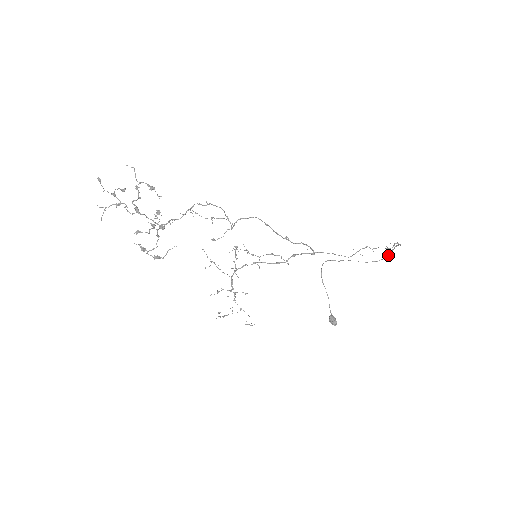
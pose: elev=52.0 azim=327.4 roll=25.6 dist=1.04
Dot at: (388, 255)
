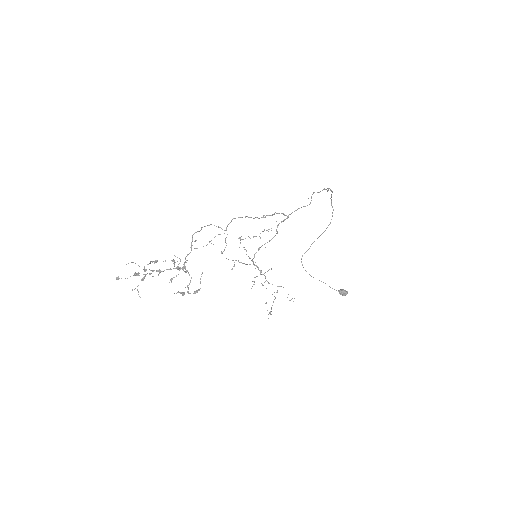
Dot at: (332, 212)
